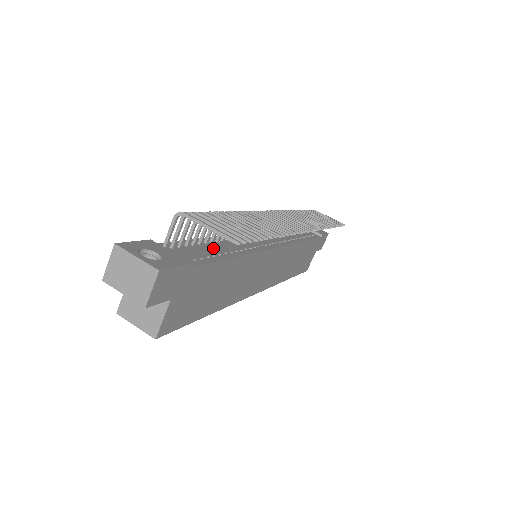
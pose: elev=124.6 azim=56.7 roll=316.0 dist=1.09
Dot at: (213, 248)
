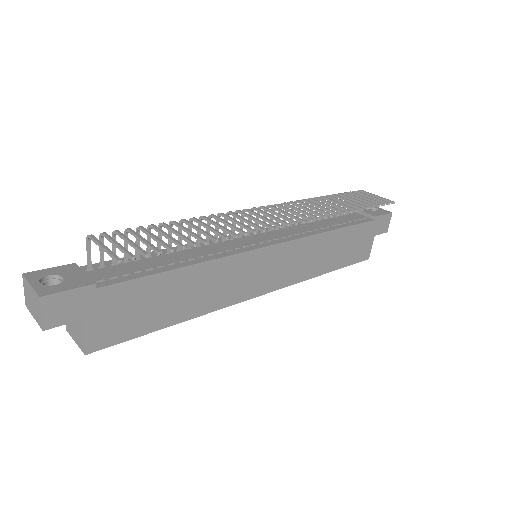
Dot at: (161, 260)
